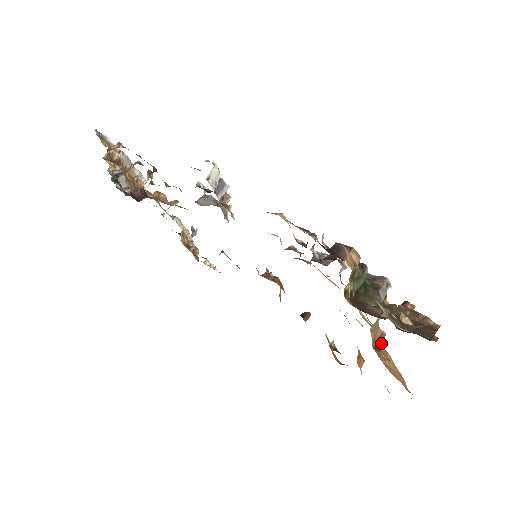
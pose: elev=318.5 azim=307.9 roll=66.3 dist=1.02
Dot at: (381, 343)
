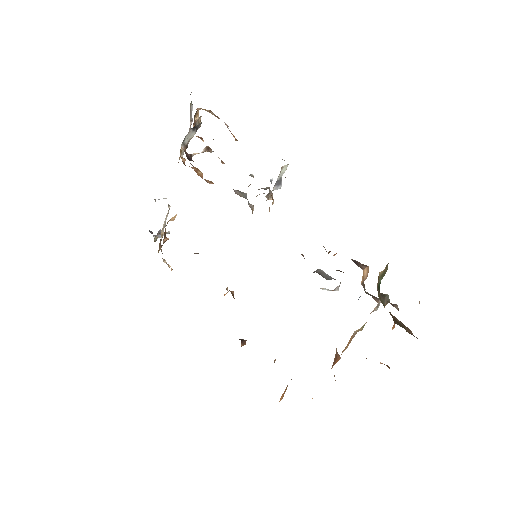
Dot at: (335, 363)
